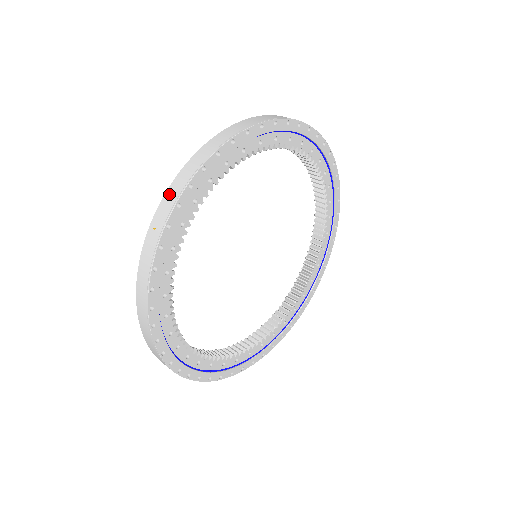
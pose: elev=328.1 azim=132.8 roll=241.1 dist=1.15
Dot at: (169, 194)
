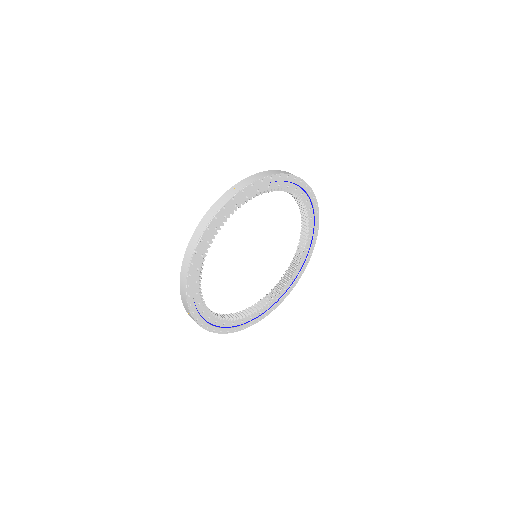
Dot at: (183, 300)
